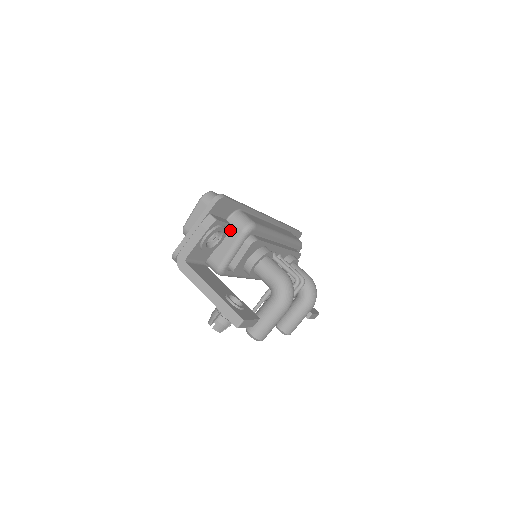
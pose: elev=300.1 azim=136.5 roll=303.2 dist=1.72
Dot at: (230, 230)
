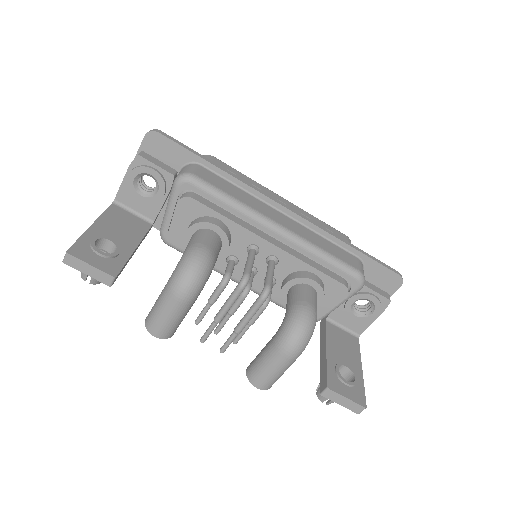
Dot at: occluded
